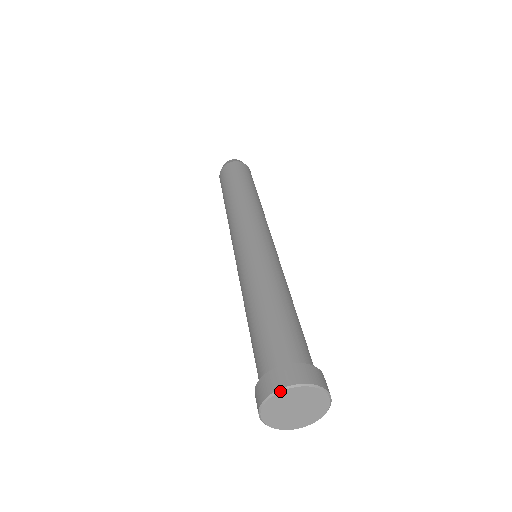
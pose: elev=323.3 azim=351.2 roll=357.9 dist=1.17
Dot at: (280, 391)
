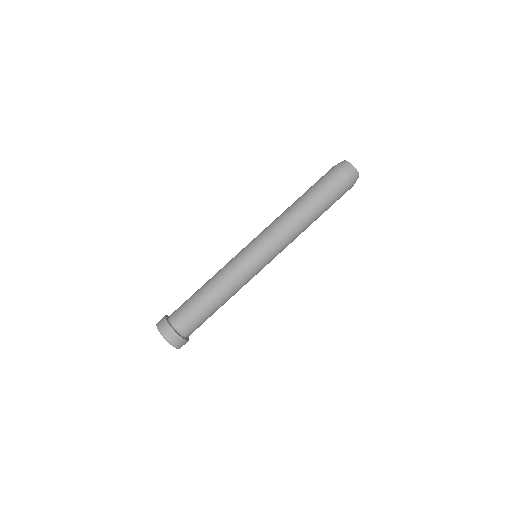
Dot at: (156, 325)
